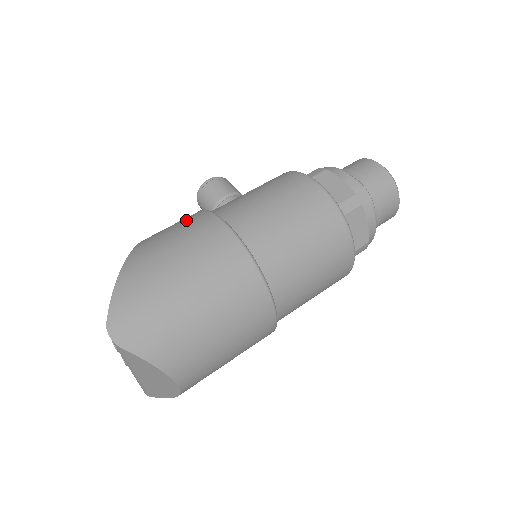
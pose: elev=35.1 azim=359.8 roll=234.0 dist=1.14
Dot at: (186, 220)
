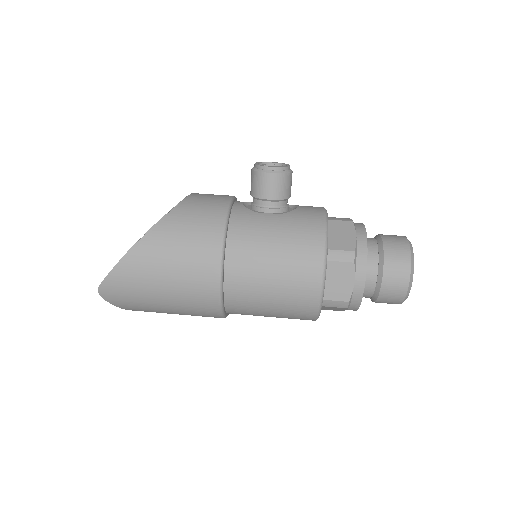
Dot at: (202, 234)
